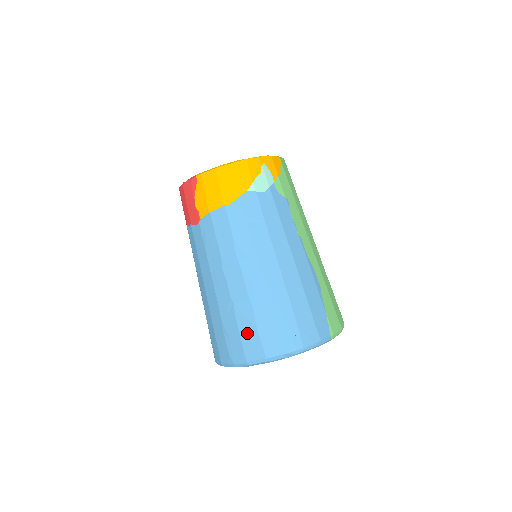
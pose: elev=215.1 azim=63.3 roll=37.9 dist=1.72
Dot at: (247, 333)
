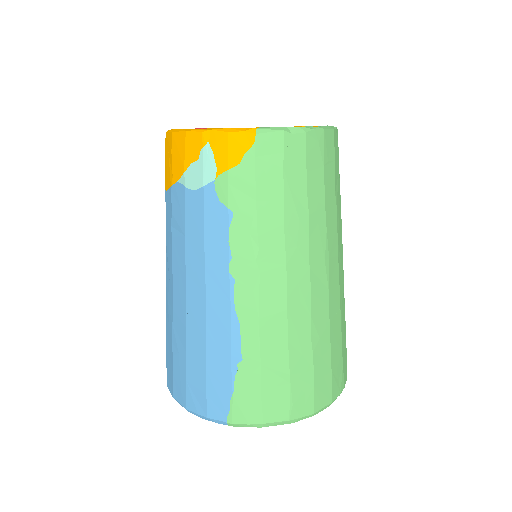
Dot at: occluded
